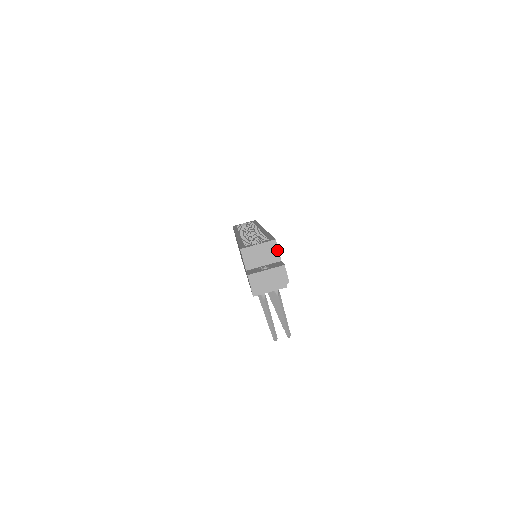
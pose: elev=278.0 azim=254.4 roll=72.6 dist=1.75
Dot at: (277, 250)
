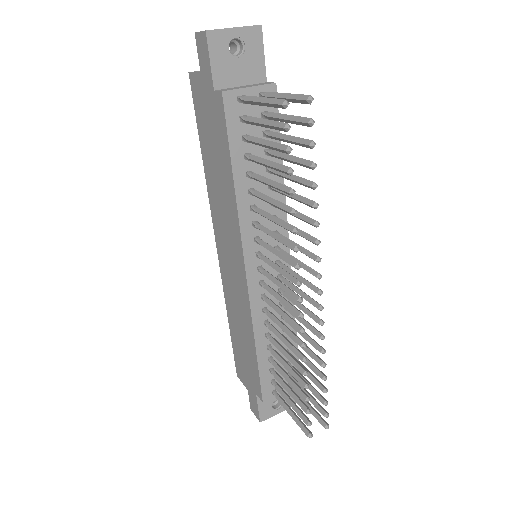
Dot at: occluded
